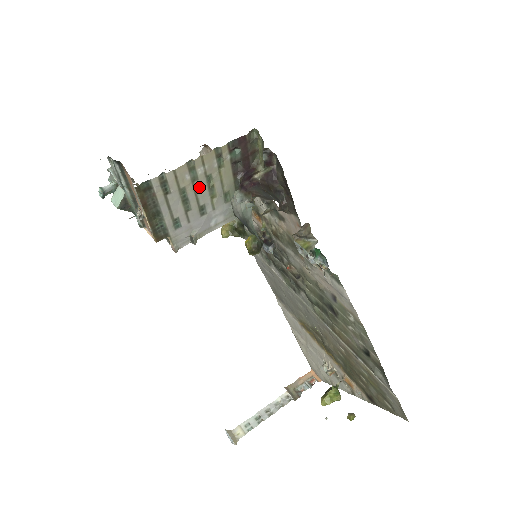
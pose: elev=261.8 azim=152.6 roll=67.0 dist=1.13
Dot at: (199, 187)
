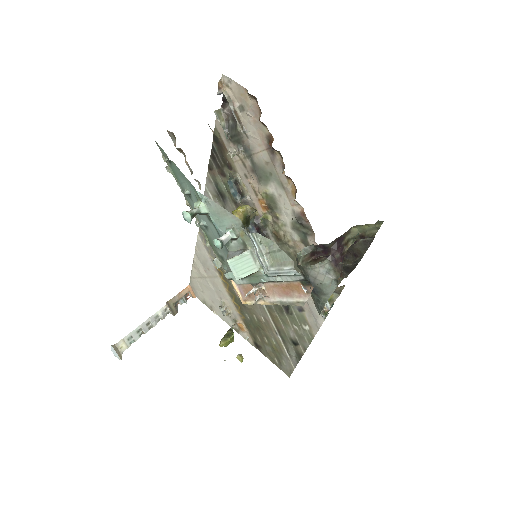
Dot at: occluded
